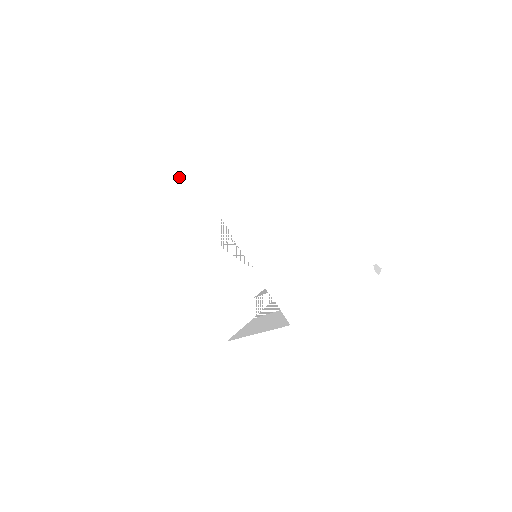
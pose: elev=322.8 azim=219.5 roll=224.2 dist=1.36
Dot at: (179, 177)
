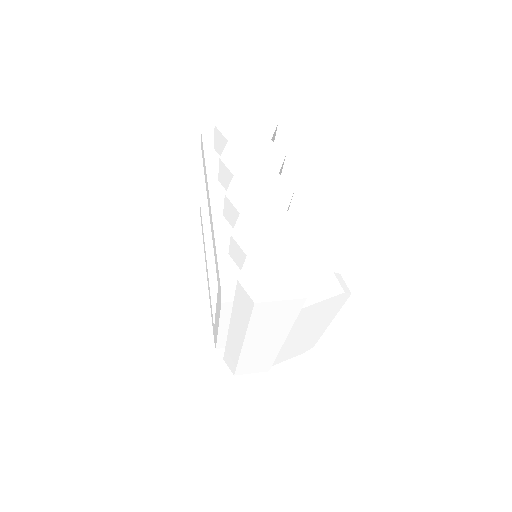
Dot at: occluded
